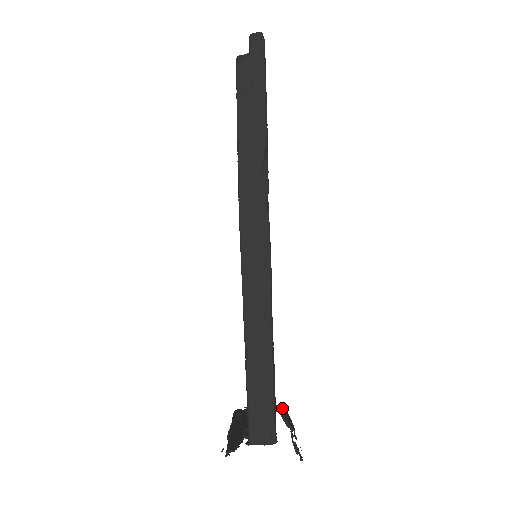
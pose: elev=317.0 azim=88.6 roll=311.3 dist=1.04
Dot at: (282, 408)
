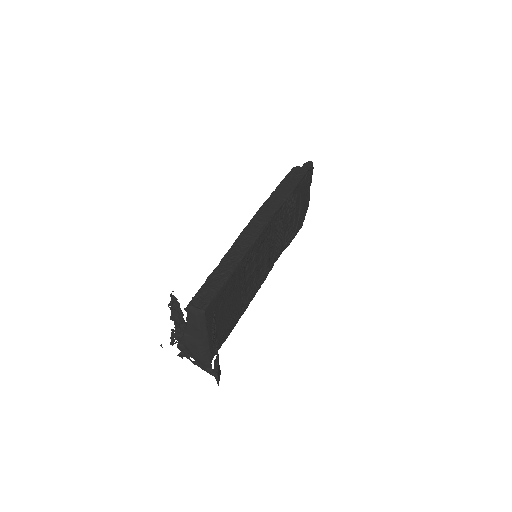
Dot at: occluded
